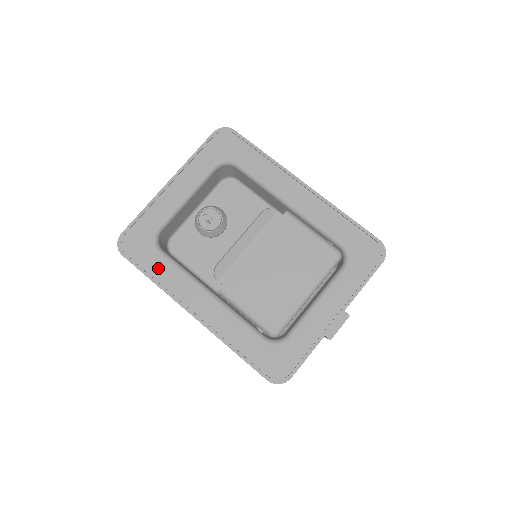
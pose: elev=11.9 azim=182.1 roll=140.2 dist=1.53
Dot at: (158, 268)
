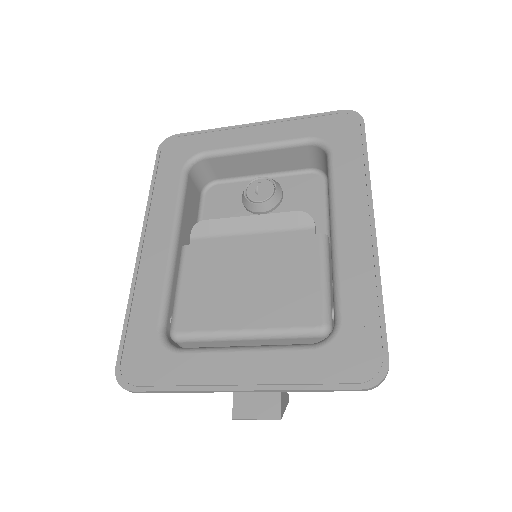
Dot at: (166, 183)
